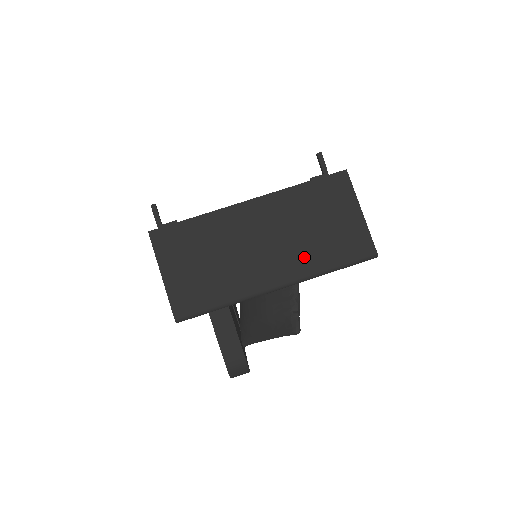
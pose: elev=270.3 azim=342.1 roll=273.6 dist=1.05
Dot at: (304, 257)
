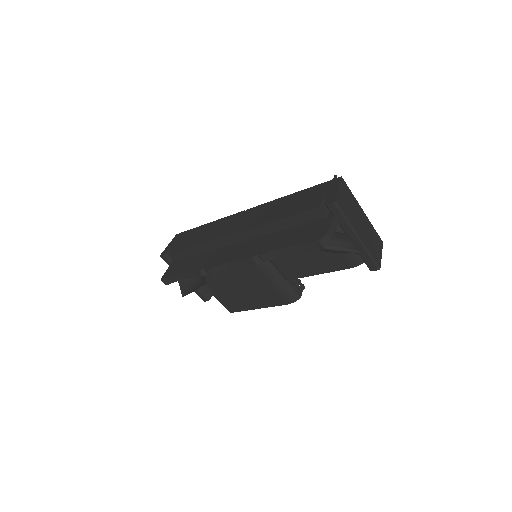
Dot at: (367, 241)
